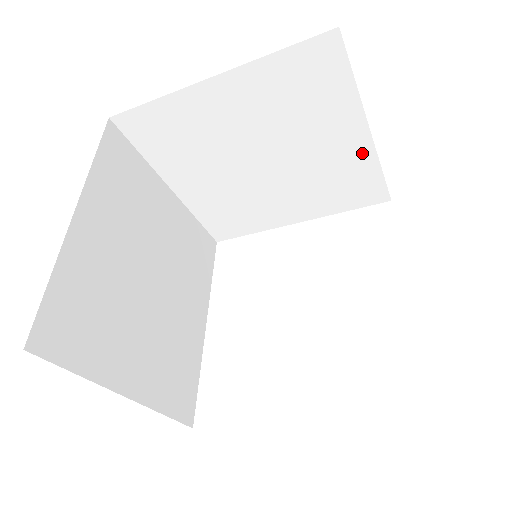
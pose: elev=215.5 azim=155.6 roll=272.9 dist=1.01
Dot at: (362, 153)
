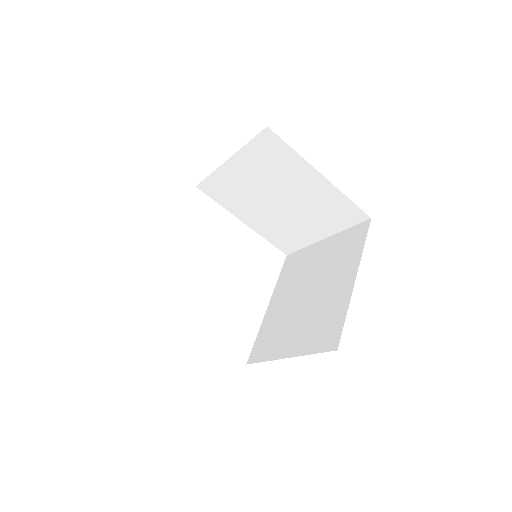
Dot at: (310, 239)
